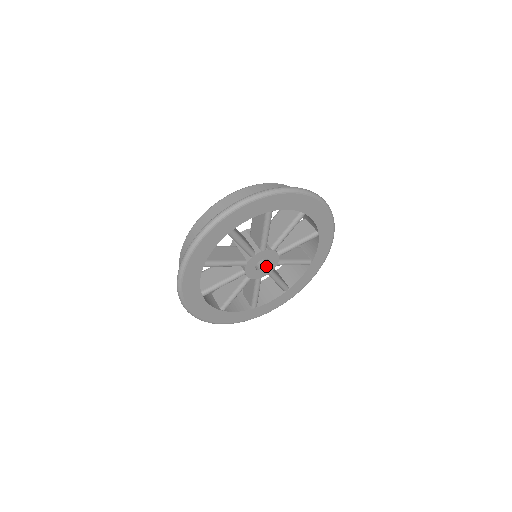
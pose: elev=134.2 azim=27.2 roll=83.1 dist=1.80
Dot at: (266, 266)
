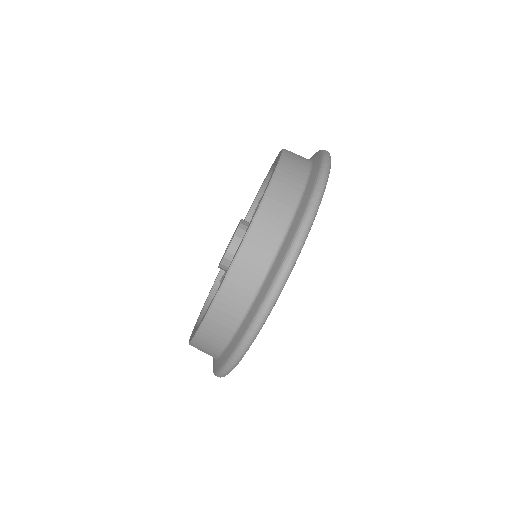
Dot at: occluded
